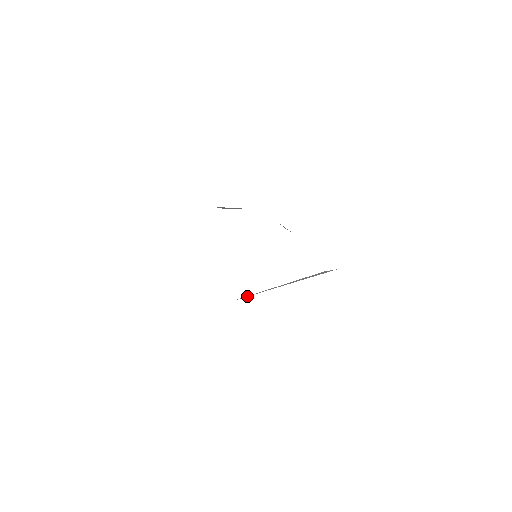
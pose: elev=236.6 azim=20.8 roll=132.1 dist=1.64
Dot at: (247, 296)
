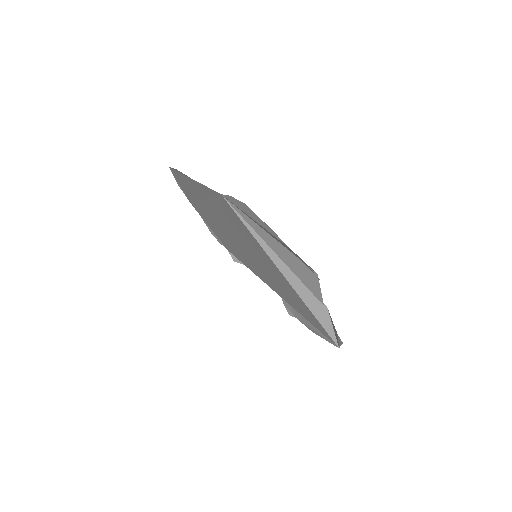
Dot at: (239, 217)
